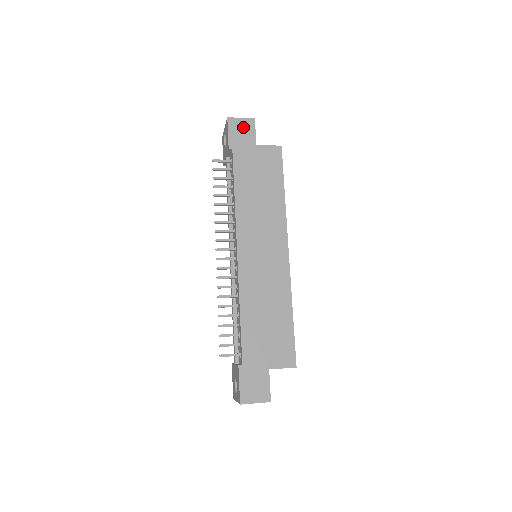
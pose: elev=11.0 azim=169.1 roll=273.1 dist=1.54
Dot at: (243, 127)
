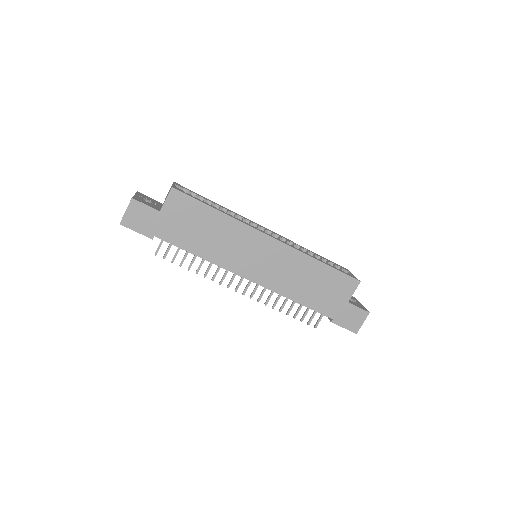
Dot at: (136, 214)
